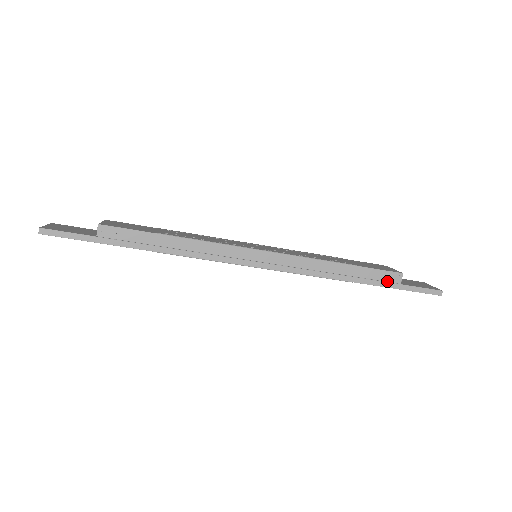
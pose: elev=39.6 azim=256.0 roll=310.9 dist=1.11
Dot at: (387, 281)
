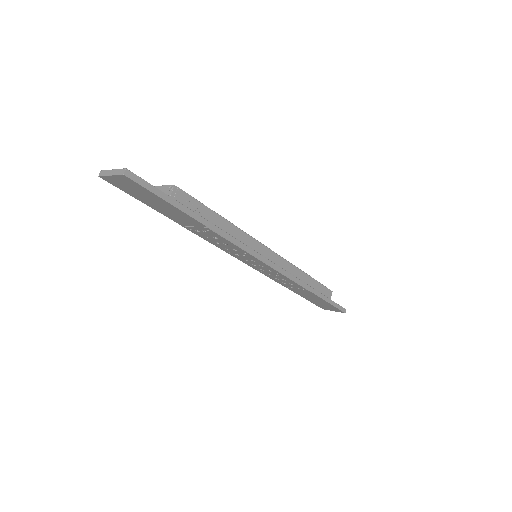
Dot at: (325, 295)
